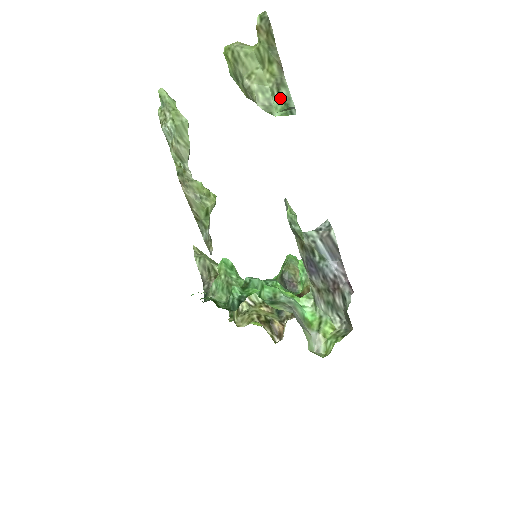
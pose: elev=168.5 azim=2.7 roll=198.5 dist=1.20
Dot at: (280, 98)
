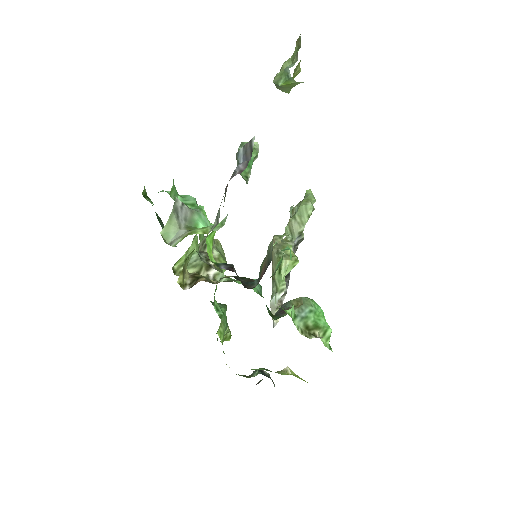
Dot at: occluded
